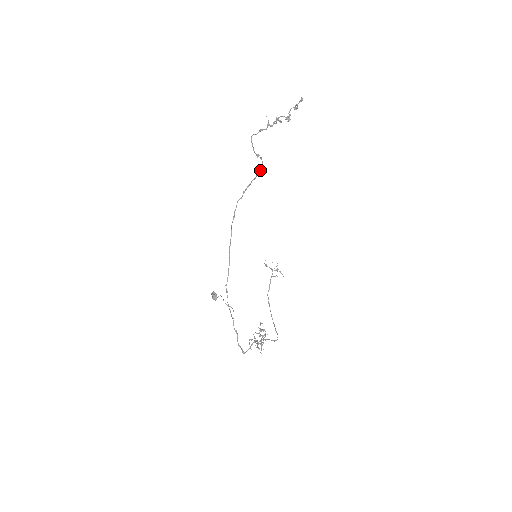
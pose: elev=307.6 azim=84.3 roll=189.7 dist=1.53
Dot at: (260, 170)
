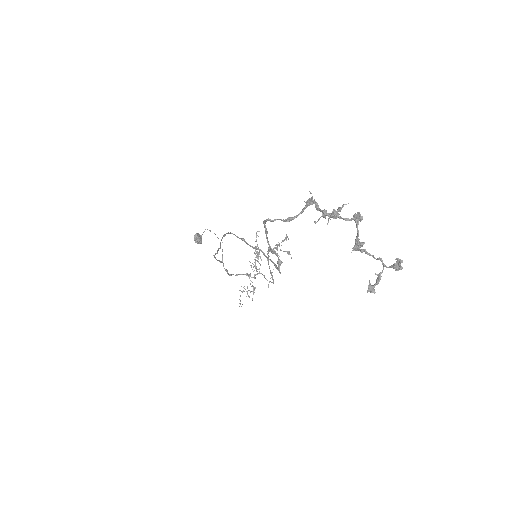
Dot at: occluded
